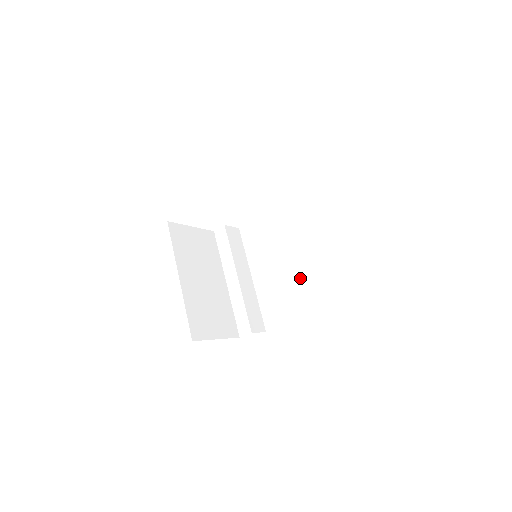
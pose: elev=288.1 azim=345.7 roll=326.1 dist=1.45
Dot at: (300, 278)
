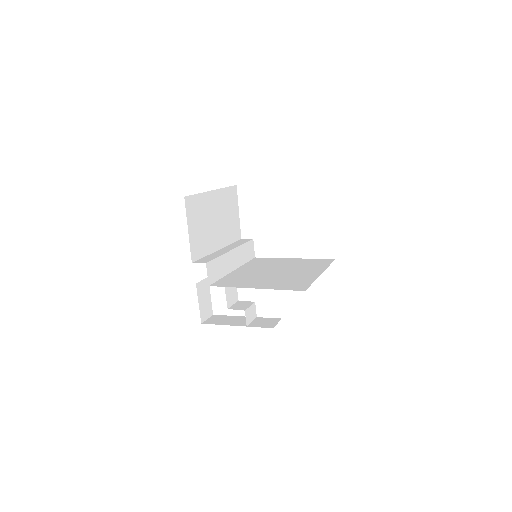
Dot at: (274, 277)
